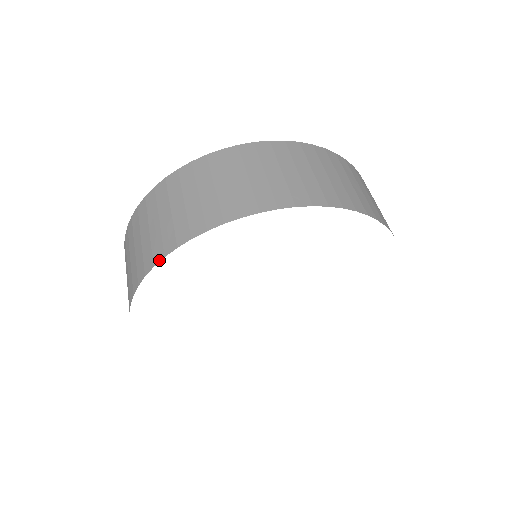
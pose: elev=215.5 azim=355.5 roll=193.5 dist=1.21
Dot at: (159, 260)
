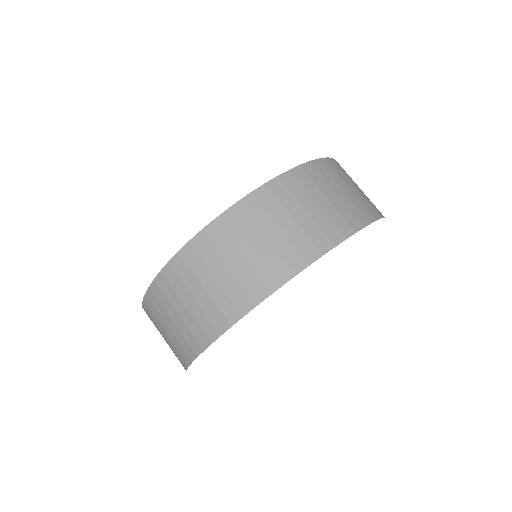
Dot at: (249, 310)
